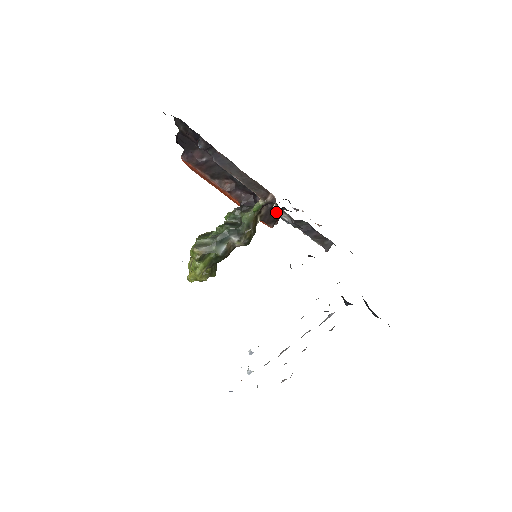
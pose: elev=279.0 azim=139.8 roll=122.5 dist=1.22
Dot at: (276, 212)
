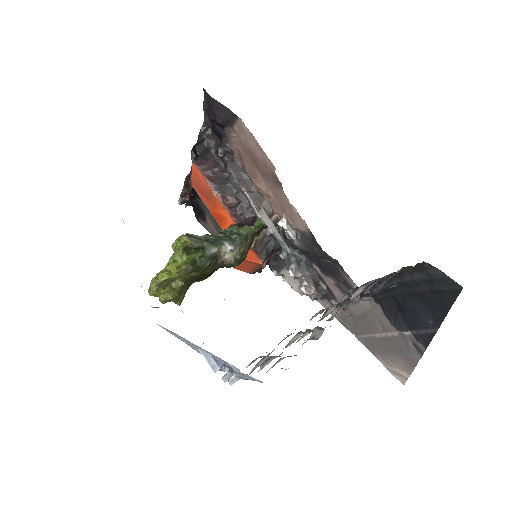
Dot at: (272, 243)
